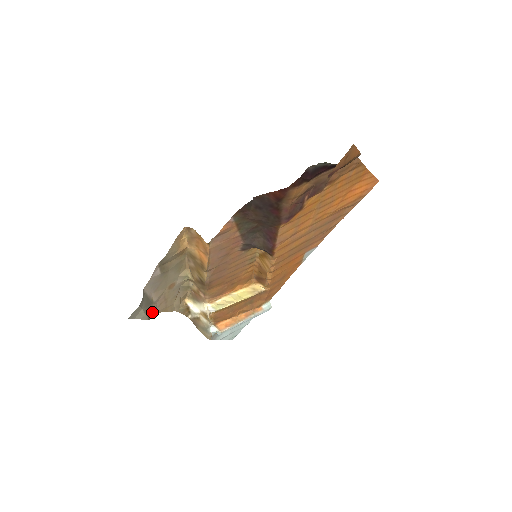
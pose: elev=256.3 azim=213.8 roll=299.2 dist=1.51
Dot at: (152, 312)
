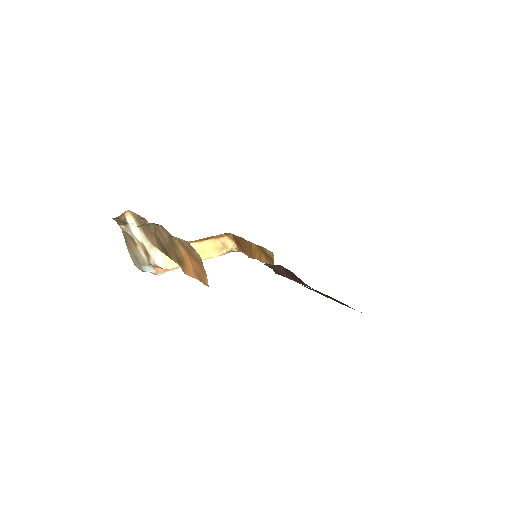
Dot at: occluded
